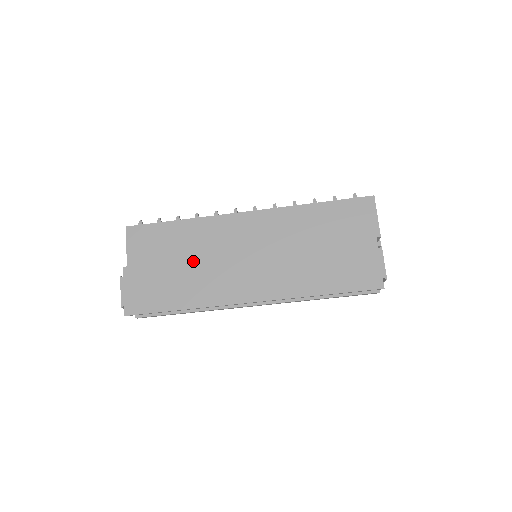
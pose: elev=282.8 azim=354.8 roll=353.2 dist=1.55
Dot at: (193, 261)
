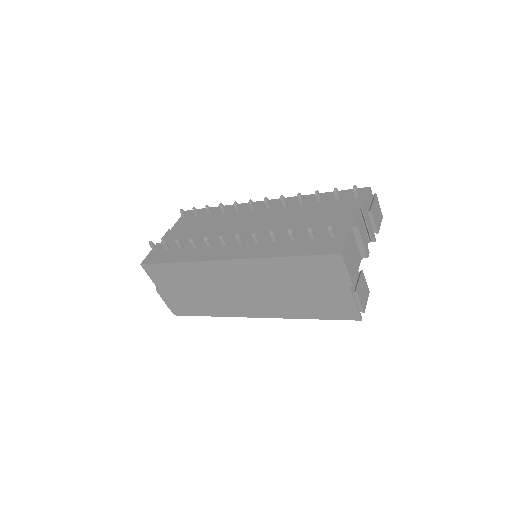
Dot at: (202, 290)
